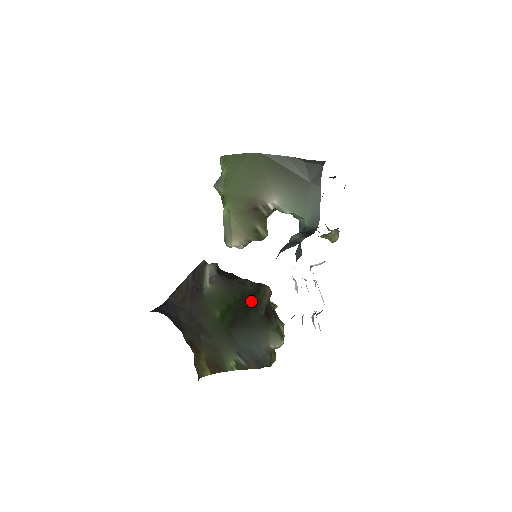
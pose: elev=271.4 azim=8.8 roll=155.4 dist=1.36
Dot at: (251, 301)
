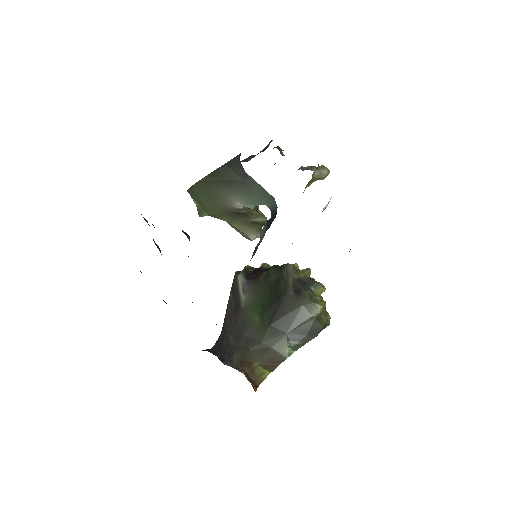
Dot at: (278, 289)
